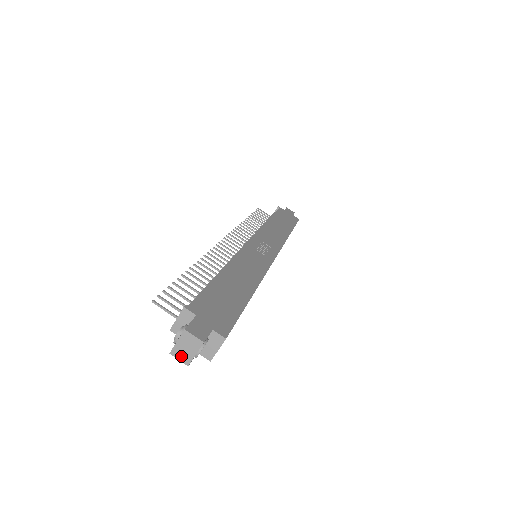
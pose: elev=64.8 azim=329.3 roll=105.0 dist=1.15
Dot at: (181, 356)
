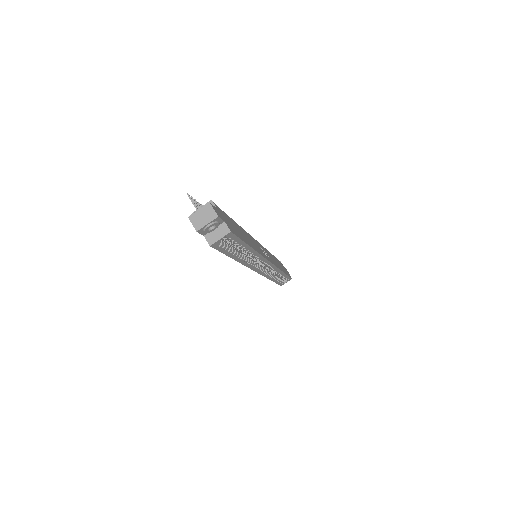
Dot at: (196, 222)
